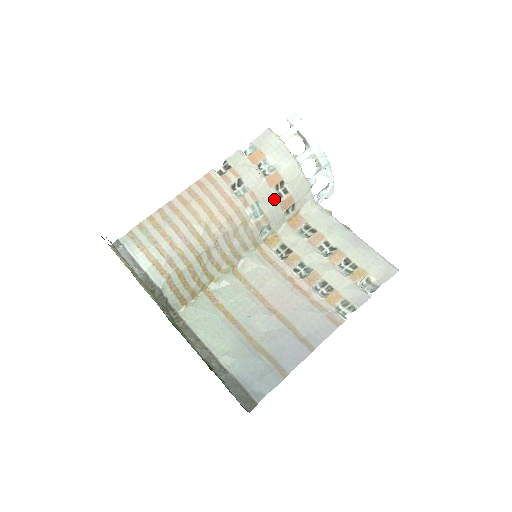
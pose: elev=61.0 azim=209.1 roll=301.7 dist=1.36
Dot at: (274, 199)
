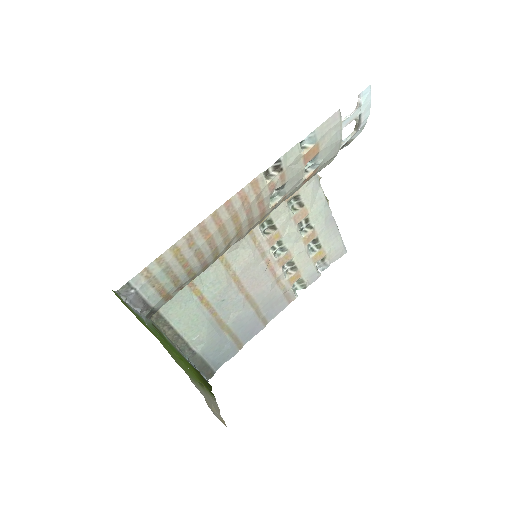
Dot at: (295, 191)
